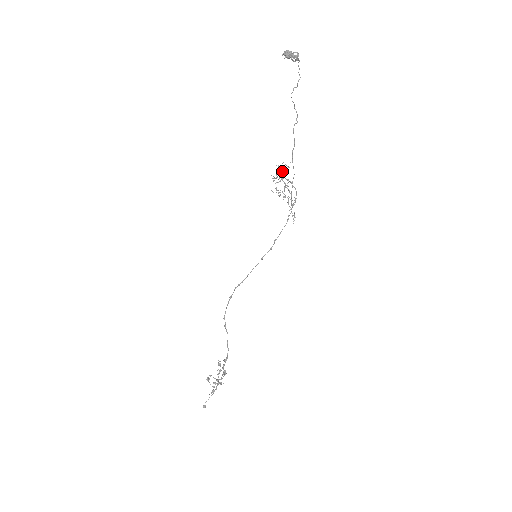
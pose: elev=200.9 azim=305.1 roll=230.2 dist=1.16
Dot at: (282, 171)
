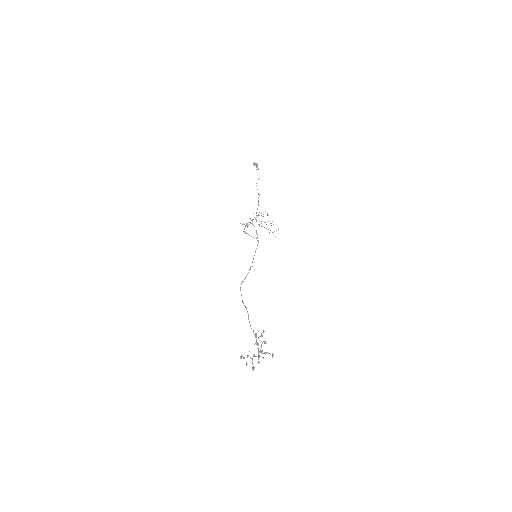
Dot at: (245, 226)
